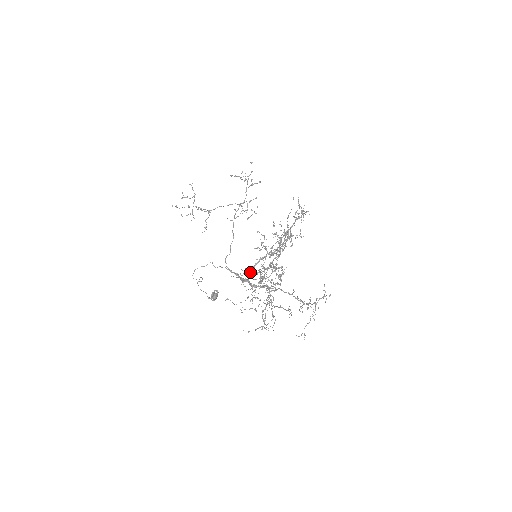
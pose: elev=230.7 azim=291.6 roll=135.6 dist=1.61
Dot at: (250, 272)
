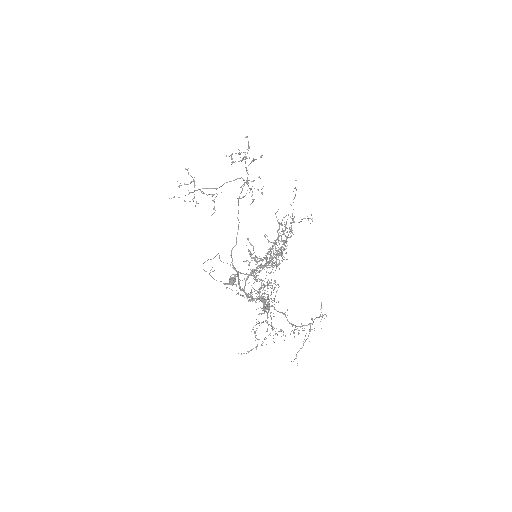
Dot at: (245, 282)
